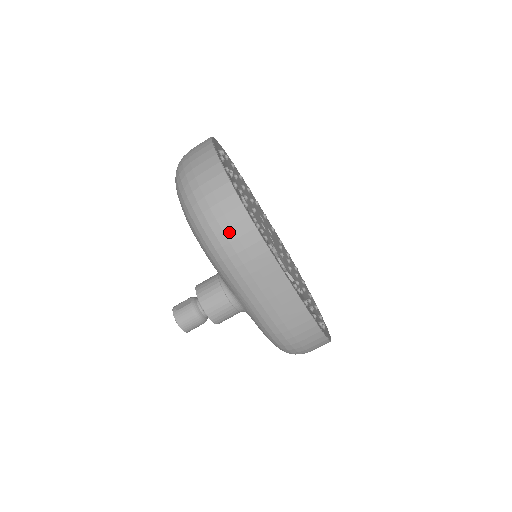
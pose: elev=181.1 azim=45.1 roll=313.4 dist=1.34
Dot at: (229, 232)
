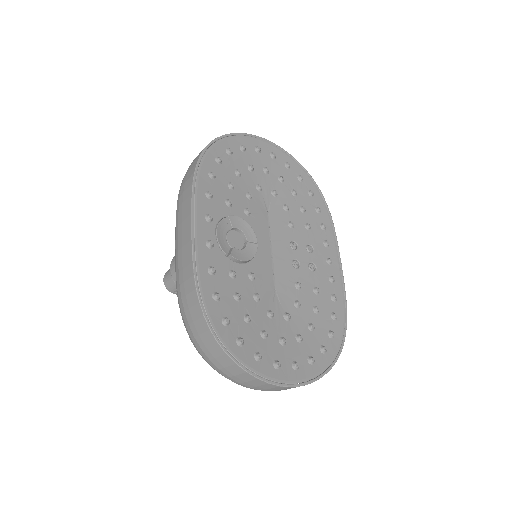
Dot at: (188, 170)
